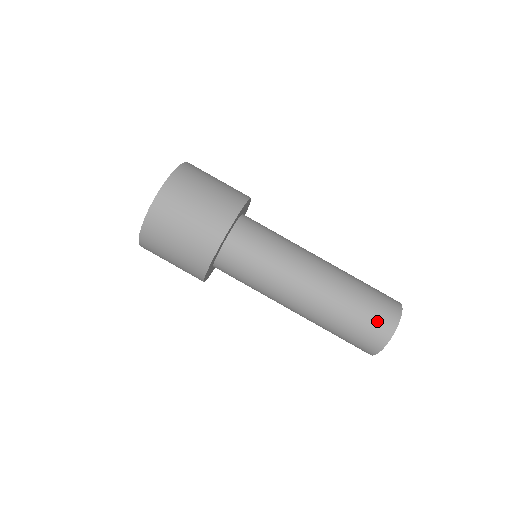
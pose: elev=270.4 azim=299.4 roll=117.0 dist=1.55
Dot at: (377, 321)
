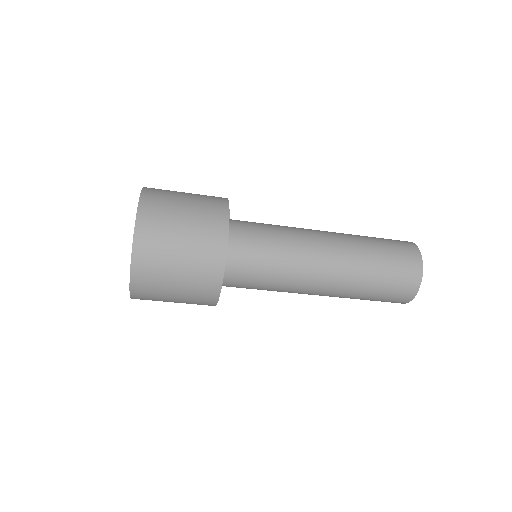
Dot at: (395, 295)
